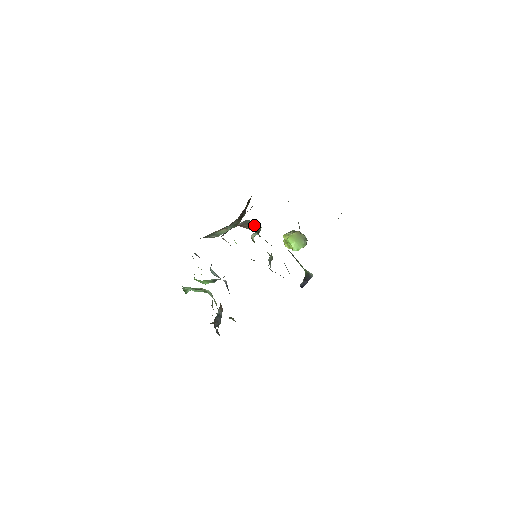
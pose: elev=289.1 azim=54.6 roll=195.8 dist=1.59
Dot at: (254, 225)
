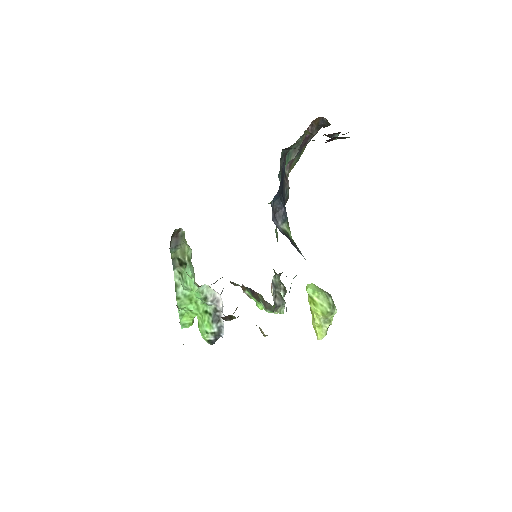
Dot at: occluded
